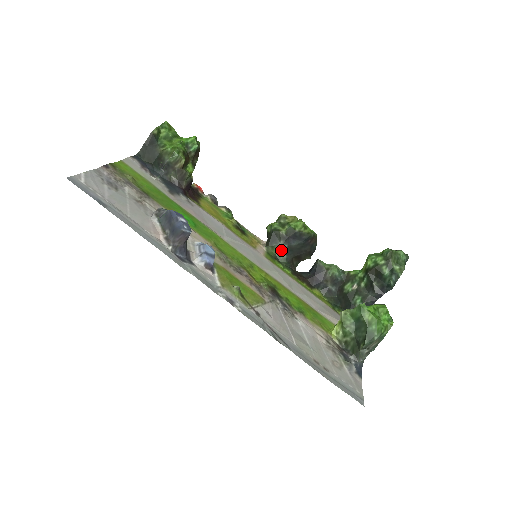
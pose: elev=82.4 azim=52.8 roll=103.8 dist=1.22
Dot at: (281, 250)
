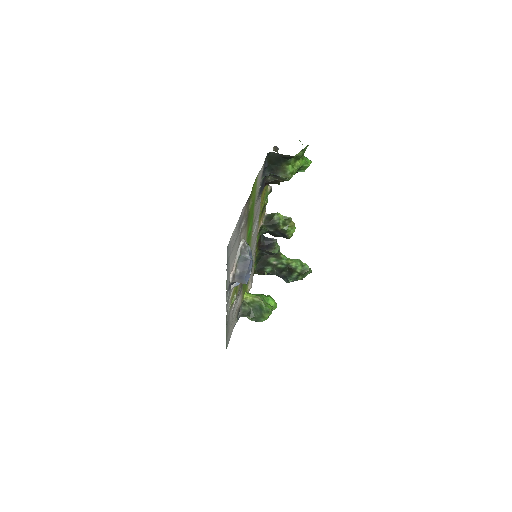
Dot at: (268, 230)
